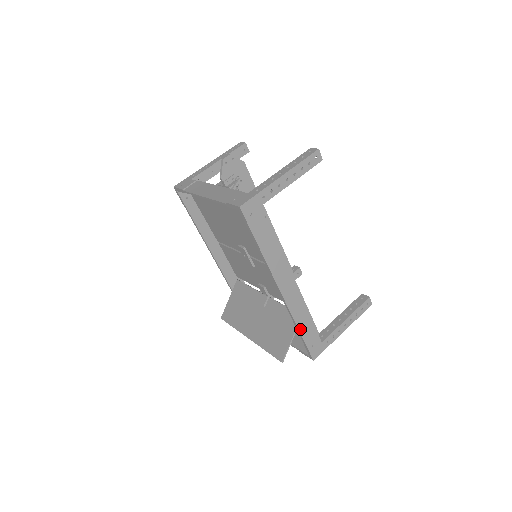
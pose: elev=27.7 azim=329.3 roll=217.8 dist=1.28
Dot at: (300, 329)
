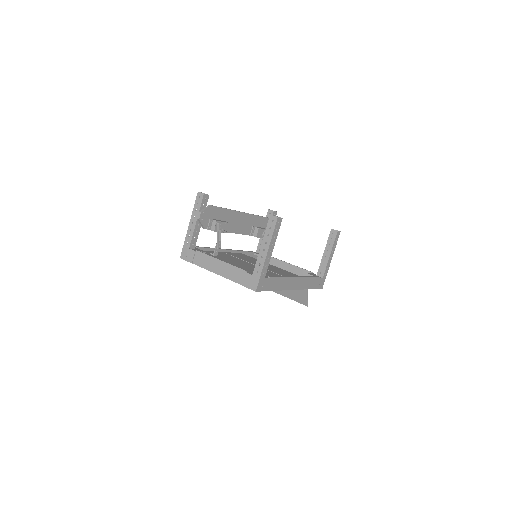
Dot at: (310, 288)
